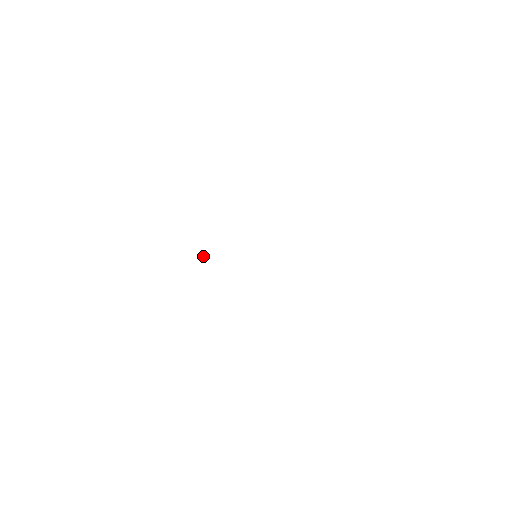
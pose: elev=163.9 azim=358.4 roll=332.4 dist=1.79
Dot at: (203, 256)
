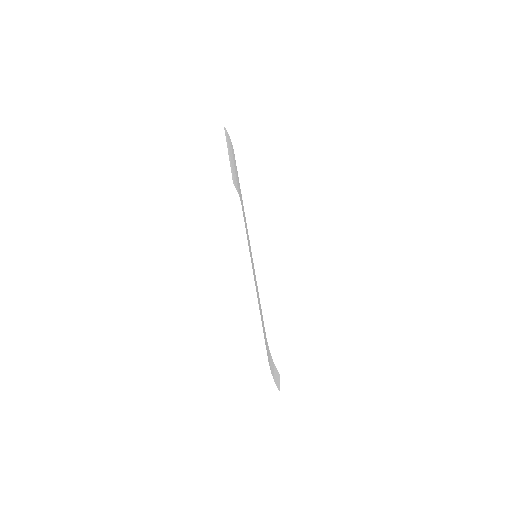
Dot at: (280, 293)
